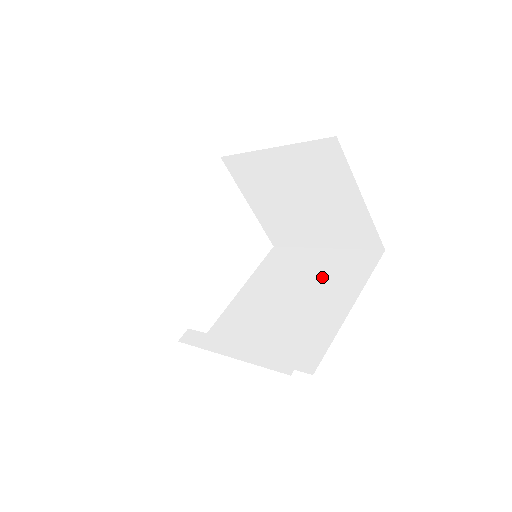
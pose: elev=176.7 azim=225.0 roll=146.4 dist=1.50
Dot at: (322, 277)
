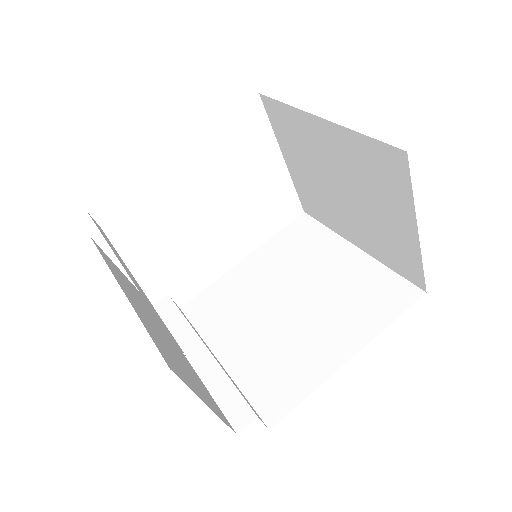
Dot at: (337, 292)
